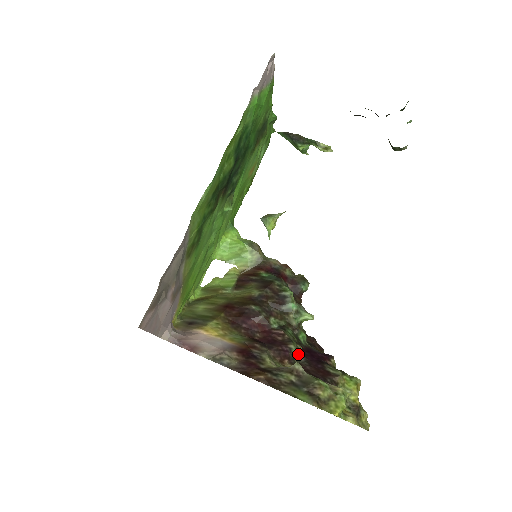
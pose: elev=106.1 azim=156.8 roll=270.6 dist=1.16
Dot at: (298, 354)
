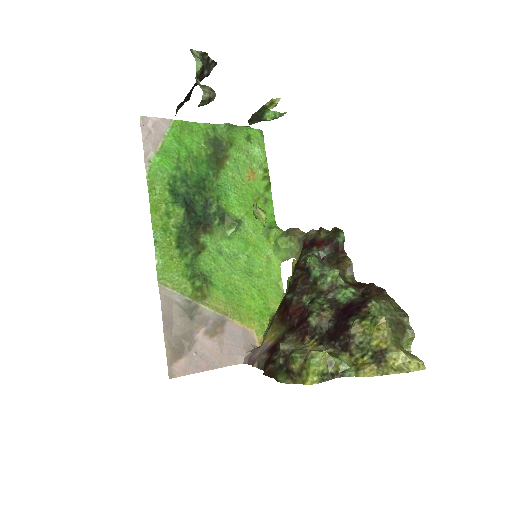
Dot at: (322, 322)
